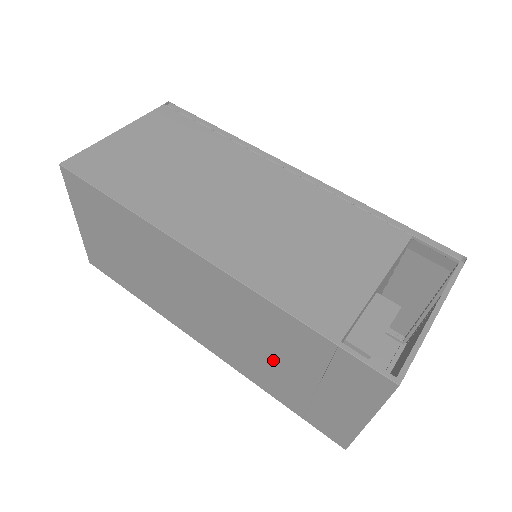
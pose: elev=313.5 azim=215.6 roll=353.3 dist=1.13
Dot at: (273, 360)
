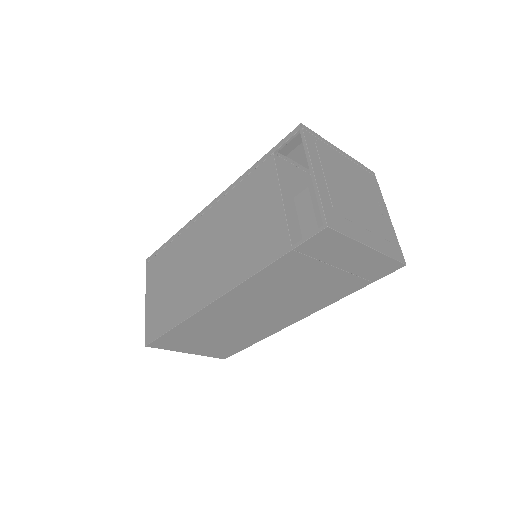
Dot at: (311, 285)
